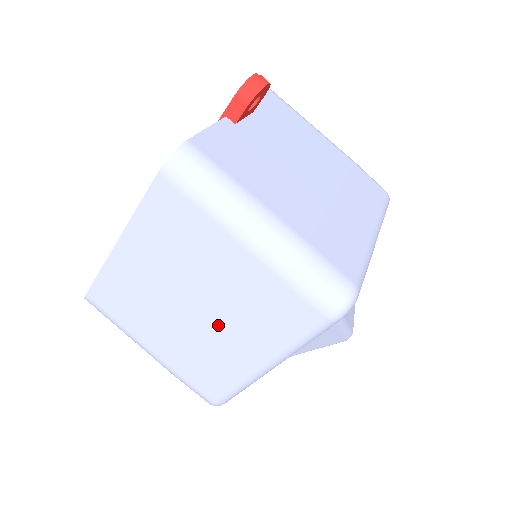
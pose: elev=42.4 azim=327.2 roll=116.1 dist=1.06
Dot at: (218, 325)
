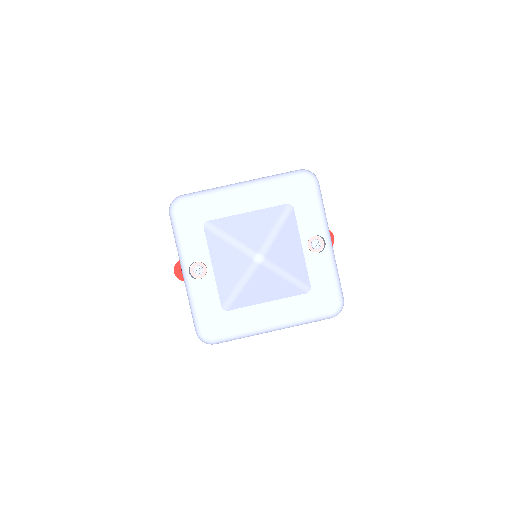
Dot at: occluded
